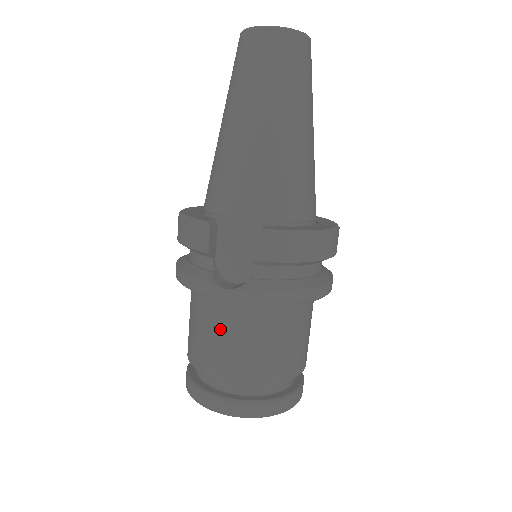
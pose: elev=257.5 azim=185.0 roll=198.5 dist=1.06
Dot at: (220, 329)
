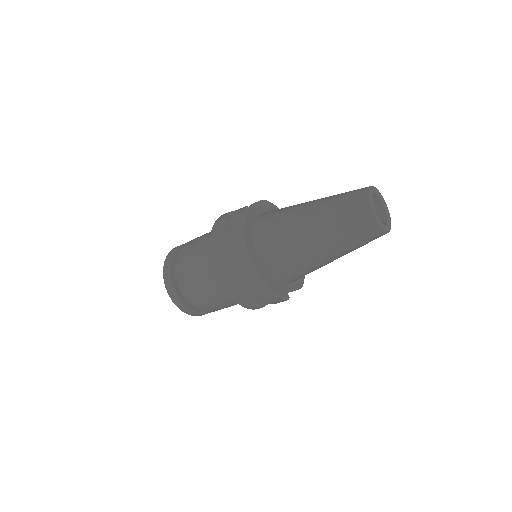
Dot at: occluded
